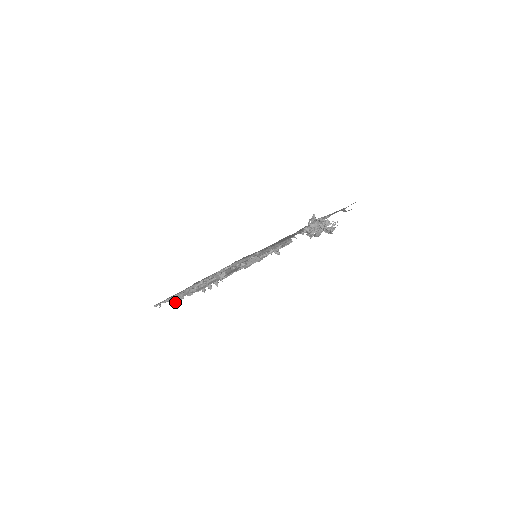
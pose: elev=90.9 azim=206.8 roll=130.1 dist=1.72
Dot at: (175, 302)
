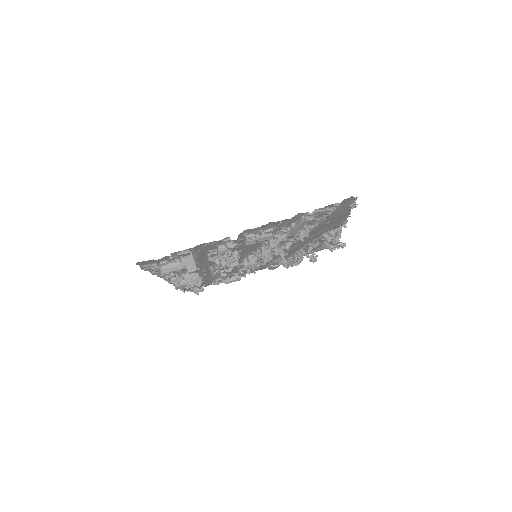
Dot at: (183, 263)
